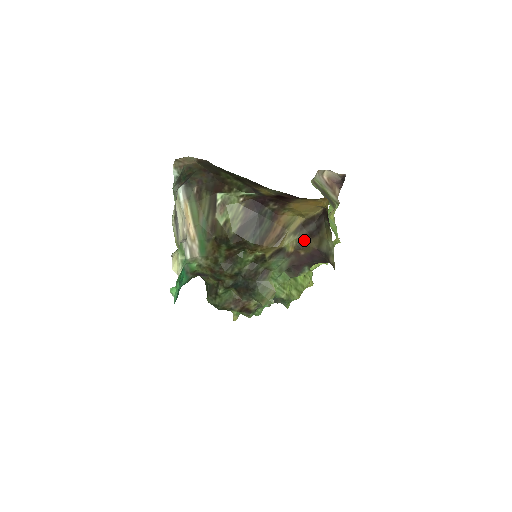
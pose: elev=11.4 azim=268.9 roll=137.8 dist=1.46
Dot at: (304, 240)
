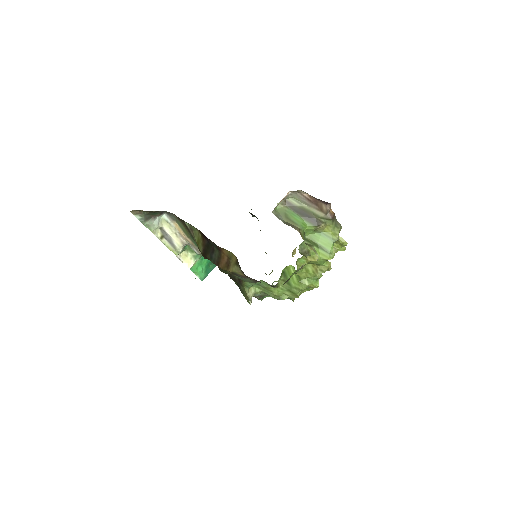
Dot at: (243, 272)
